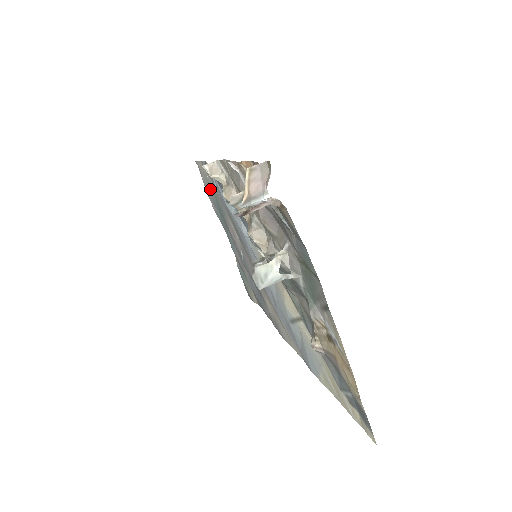
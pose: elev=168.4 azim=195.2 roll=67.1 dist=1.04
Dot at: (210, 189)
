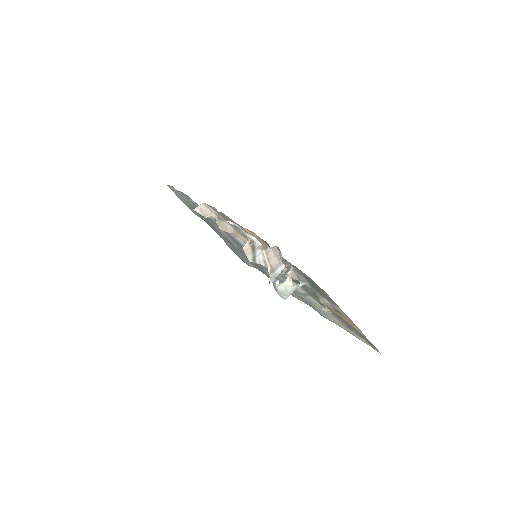
Dot at: (188, 203)
